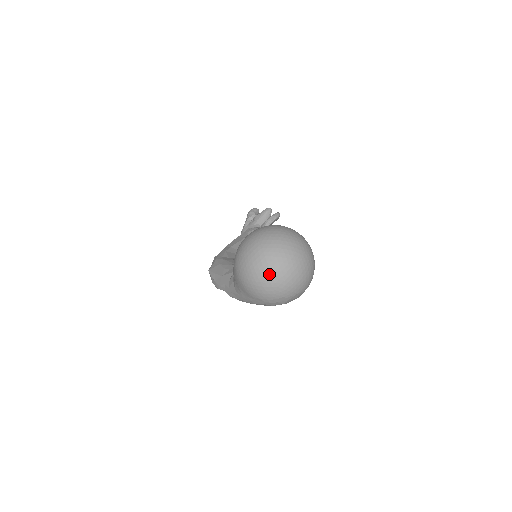
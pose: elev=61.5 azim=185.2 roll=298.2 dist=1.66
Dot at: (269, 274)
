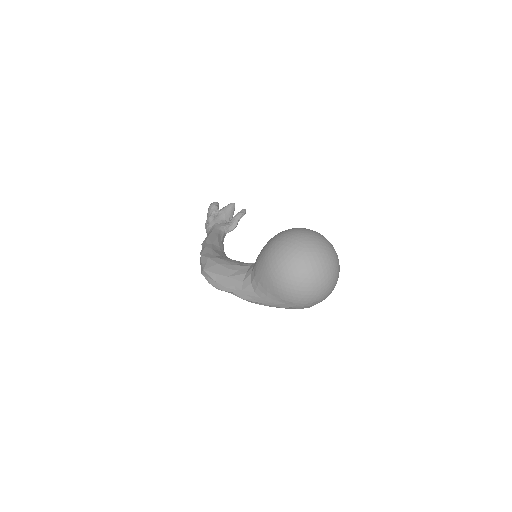
Dot at: (313, 279)
